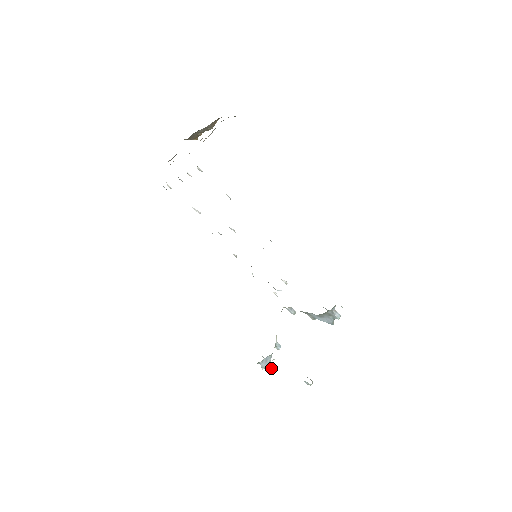
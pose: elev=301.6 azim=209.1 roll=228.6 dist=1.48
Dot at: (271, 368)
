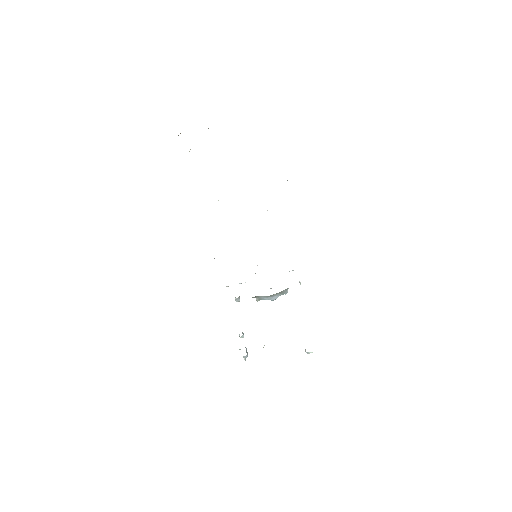
Dot at: occluded
